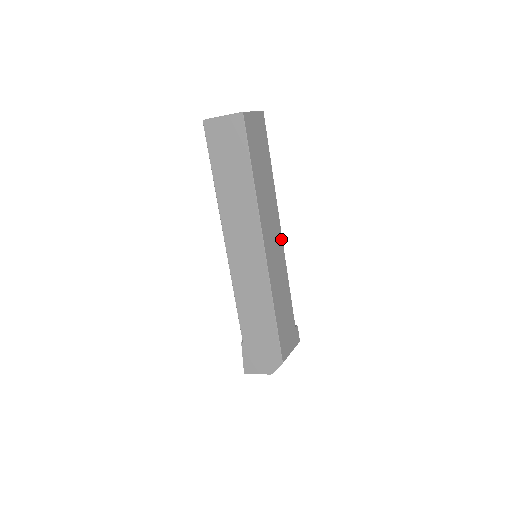
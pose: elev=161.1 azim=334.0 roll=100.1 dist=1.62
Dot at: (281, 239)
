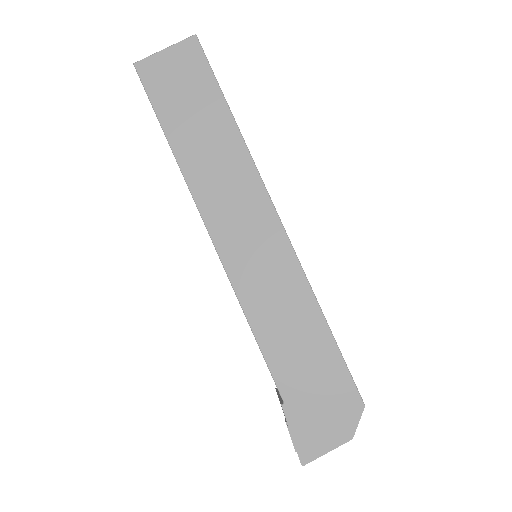
Dot at: occluded
